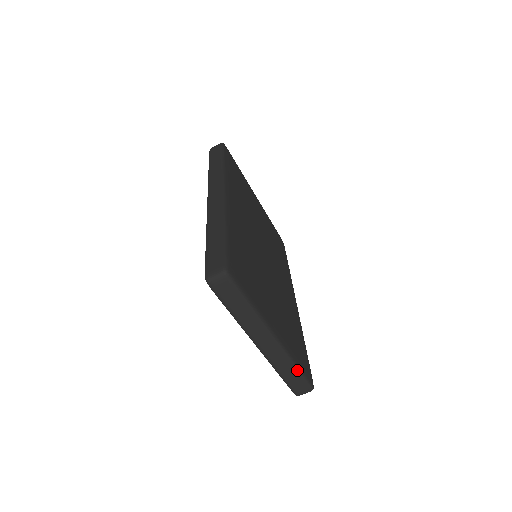
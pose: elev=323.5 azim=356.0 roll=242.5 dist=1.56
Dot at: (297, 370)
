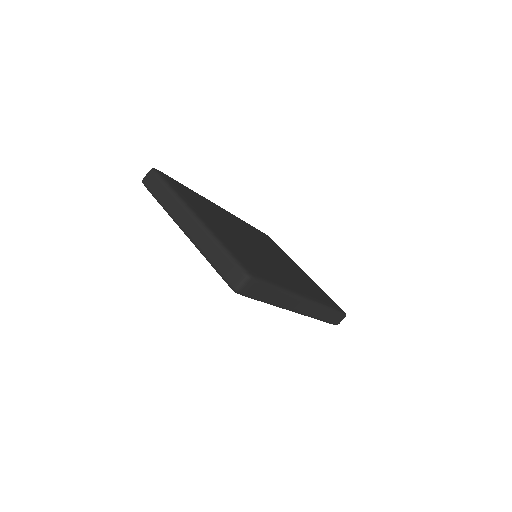
Dot at: (222, 248)
